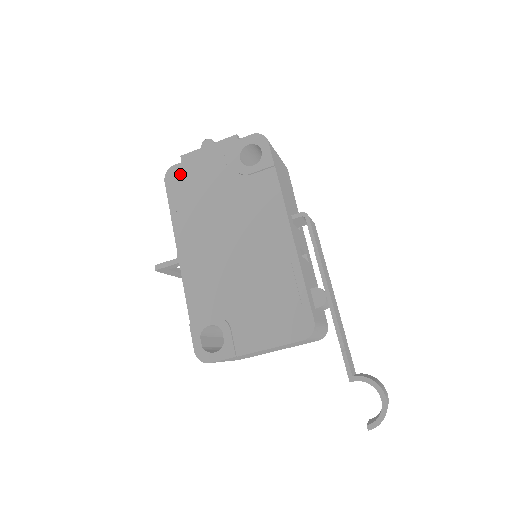
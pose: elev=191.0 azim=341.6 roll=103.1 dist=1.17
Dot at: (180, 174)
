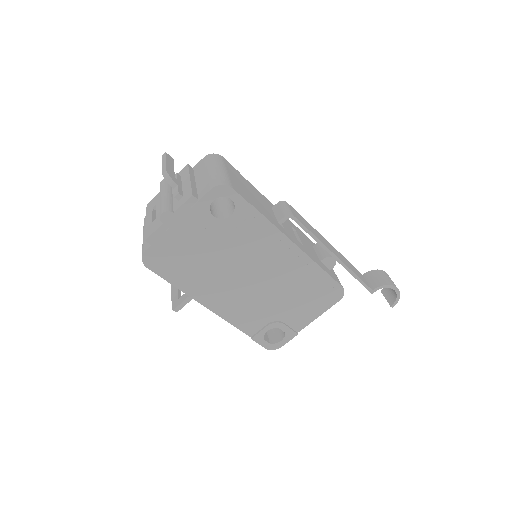
Dot at: (159, 255)
